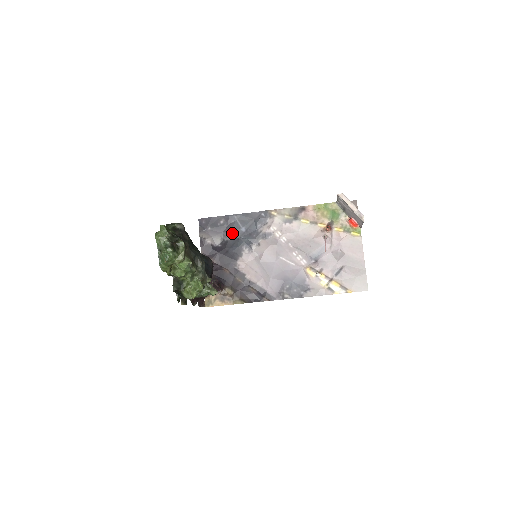
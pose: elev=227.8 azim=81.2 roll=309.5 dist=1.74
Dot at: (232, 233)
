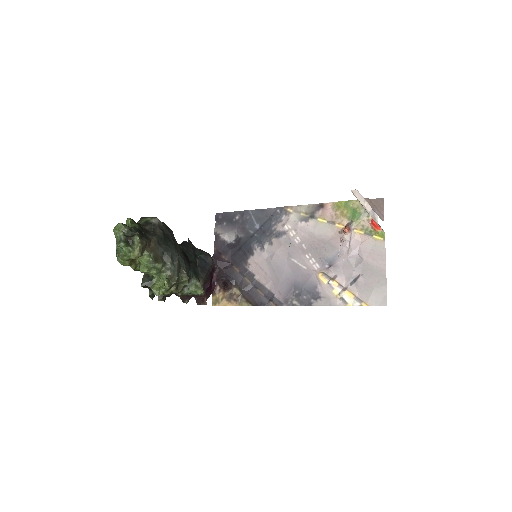
Dot at: (246, 230)
